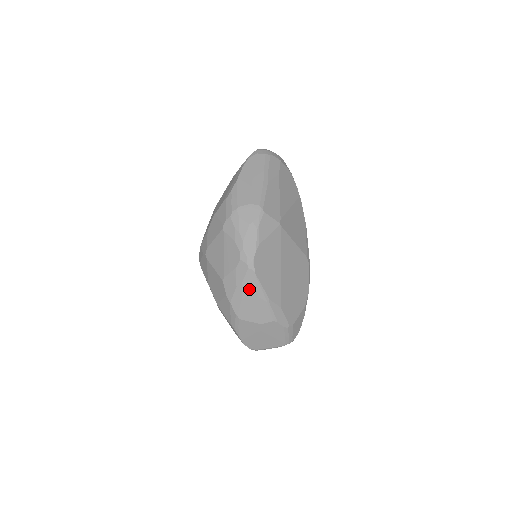
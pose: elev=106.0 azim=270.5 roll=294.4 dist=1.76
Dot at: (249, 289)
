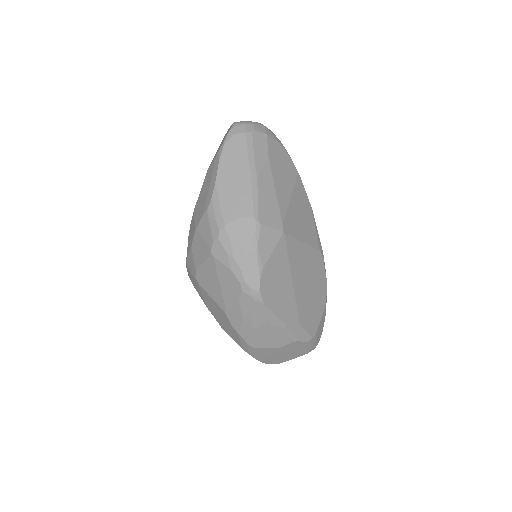
Dot at: (259, 320)
